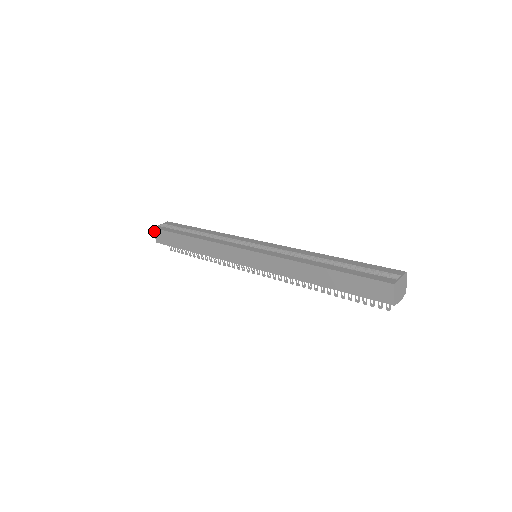
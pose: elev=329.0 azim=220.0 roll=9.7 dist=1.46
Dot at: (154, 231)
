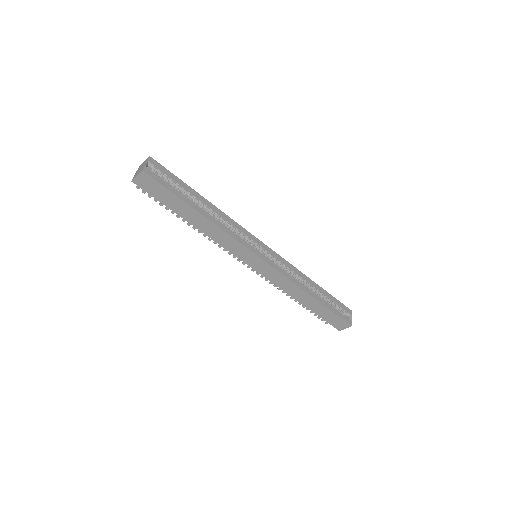
Dot at: (141, 173)
